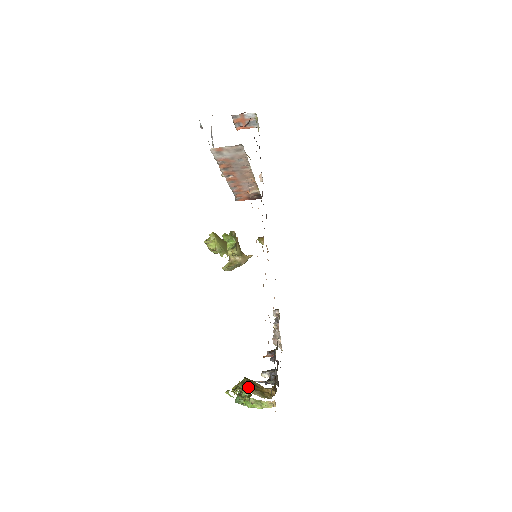
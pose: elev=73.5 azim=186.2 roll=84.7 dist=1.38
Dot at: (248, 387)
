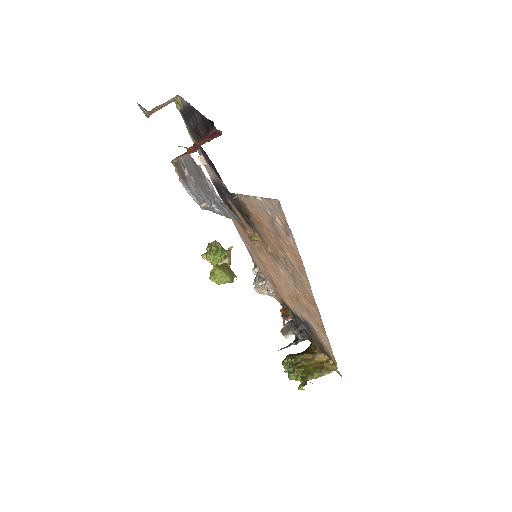
Dot at: (316, 374)
